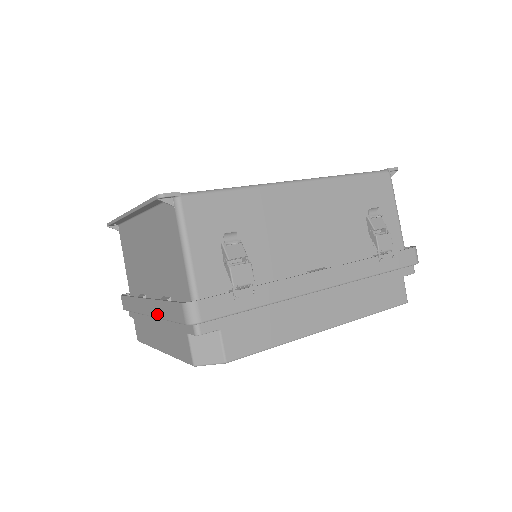
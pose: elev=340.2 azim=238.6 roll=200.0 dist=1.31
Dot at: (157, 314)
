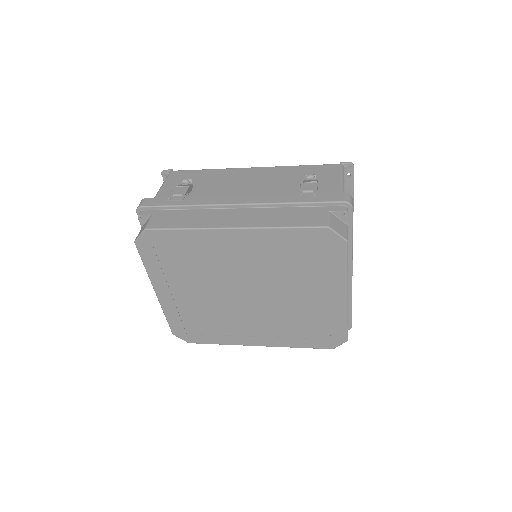
Dot at: occluded
